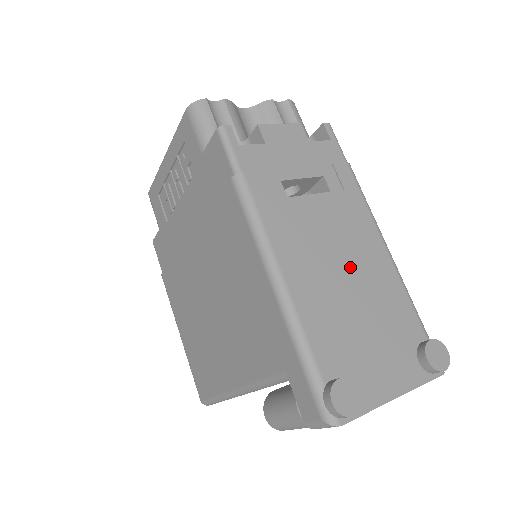
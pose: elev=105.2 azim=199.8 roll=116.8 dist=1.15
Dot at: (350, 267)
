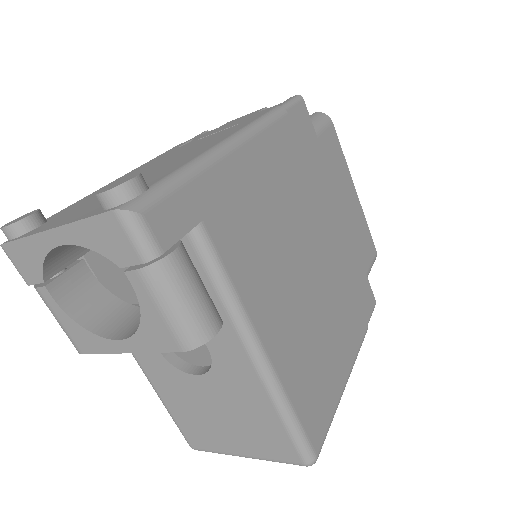
Dot at: (169, 161)
